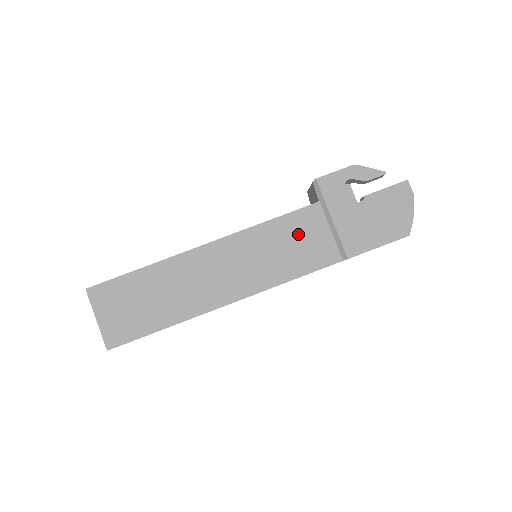
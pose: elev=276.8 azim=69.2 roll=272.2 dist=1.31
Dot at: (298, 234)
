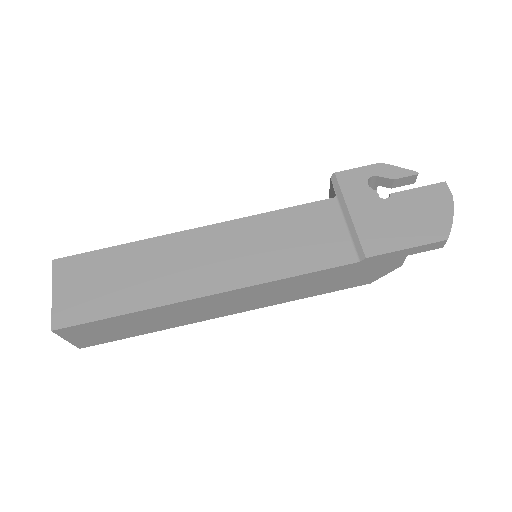
Dot at: (307, 227)
